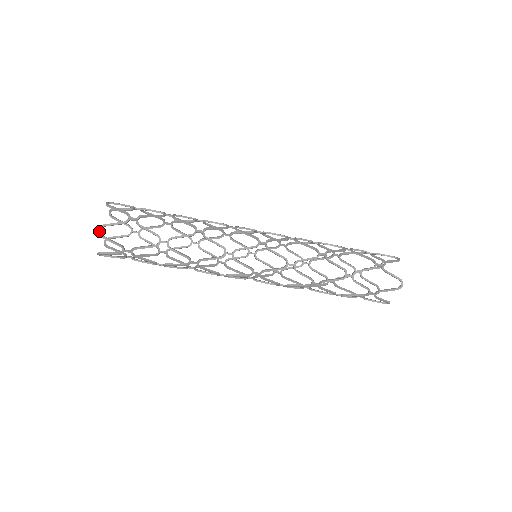
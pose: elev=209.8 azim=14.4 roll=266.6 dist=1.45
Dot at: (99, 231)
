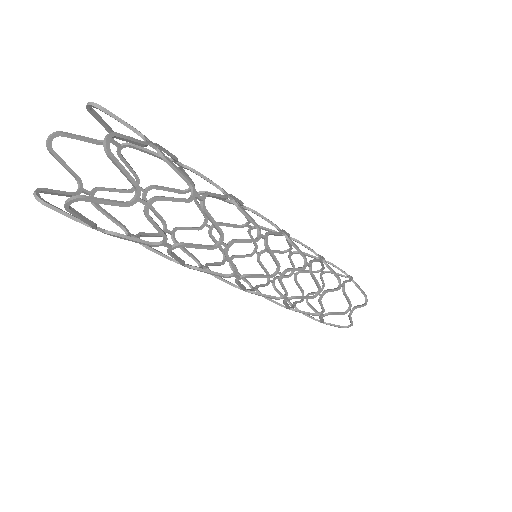
Dot at: (108, 142)
